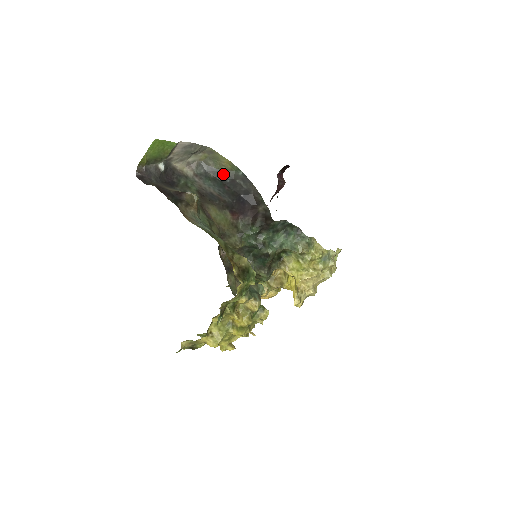
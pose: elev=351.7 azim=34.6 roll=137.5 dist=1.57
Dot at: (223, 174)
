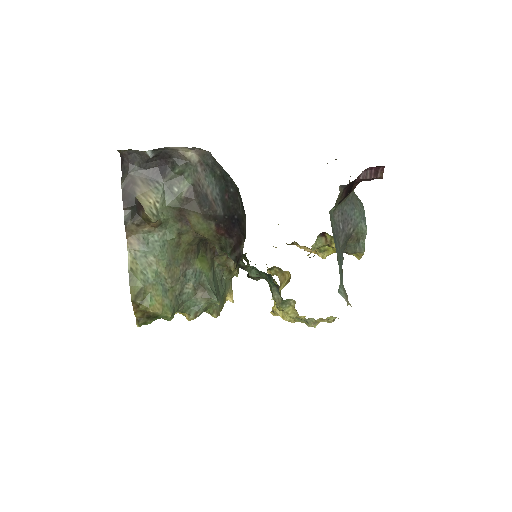
Dot at: (229, 179)
